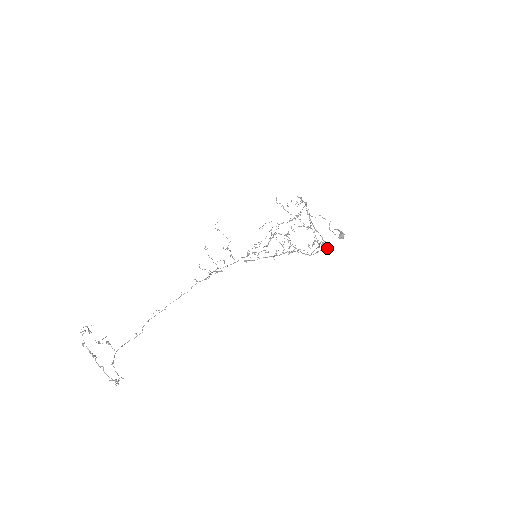
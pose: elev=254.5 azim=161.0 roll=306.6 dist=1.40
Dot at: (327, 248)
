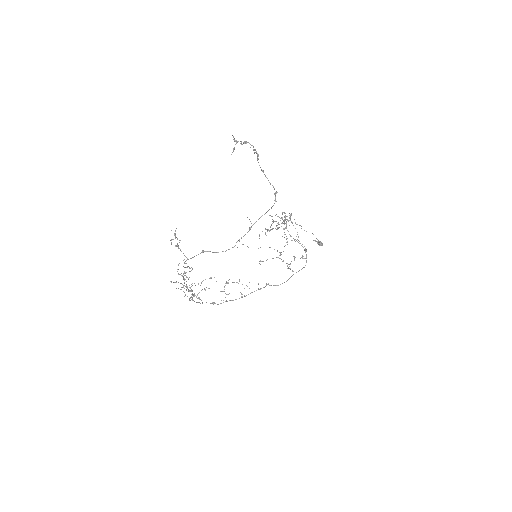
Dot at: (306, 262)
